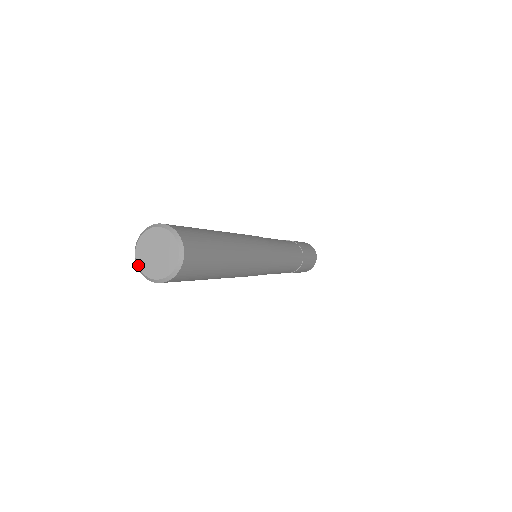
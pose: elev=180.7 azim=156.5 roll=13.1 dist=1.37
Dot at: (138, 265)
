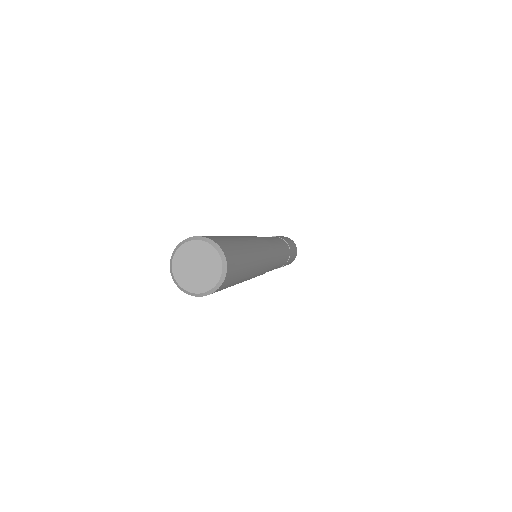
Dot at: (184, 288)
